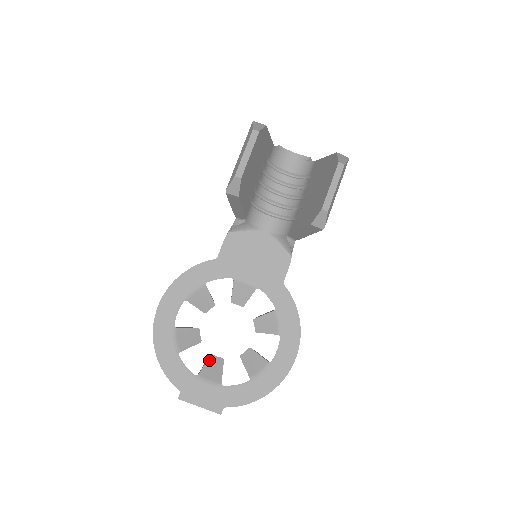
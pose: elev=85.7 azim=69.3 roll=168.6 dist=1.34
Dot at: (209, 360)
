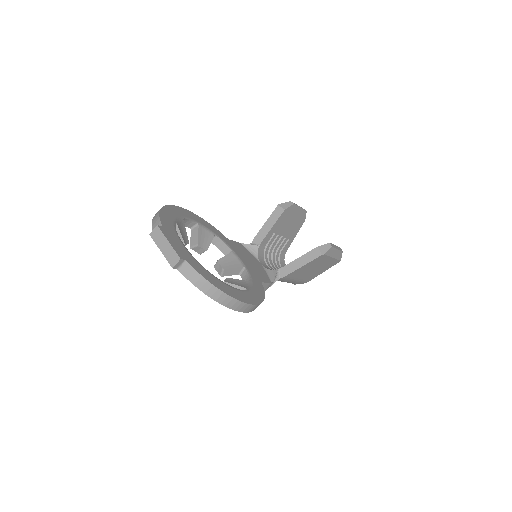
Dot at: occluded
